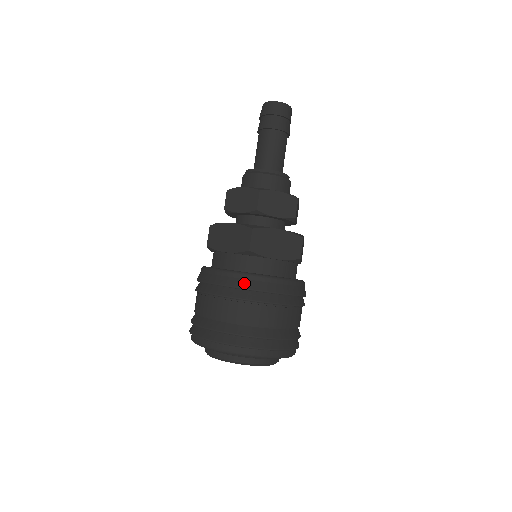
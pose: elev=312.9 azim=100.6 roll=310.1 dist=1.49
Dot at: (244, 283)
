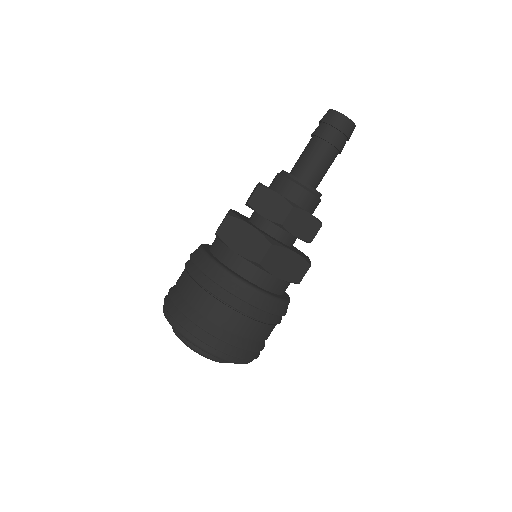
Dot at: (198, 259)
